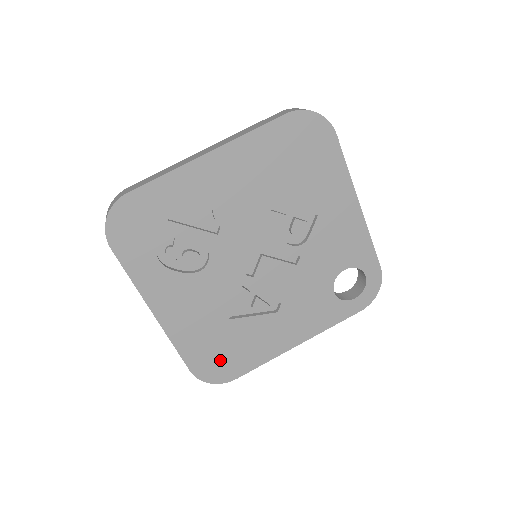
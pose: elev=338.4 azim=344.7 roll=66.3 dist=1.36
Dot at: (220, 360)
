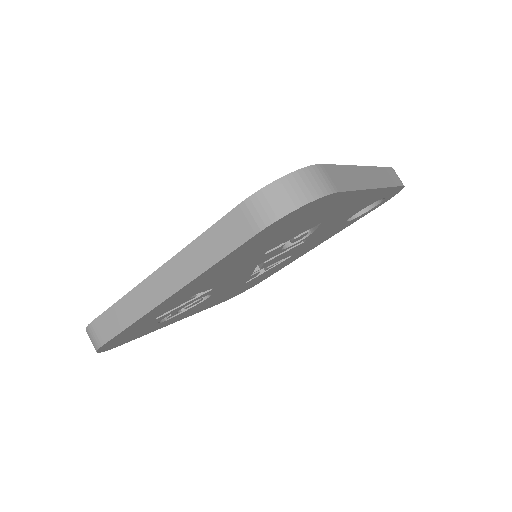
Dot at: occluded
